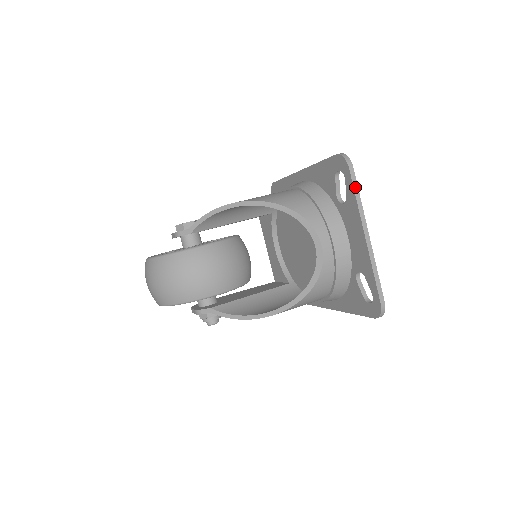
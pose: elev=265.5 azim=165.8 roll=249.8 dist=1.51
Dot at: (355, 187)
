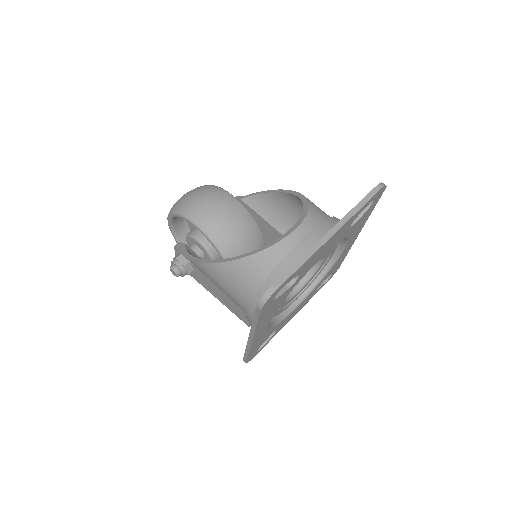
Dot at: (365, 199)
